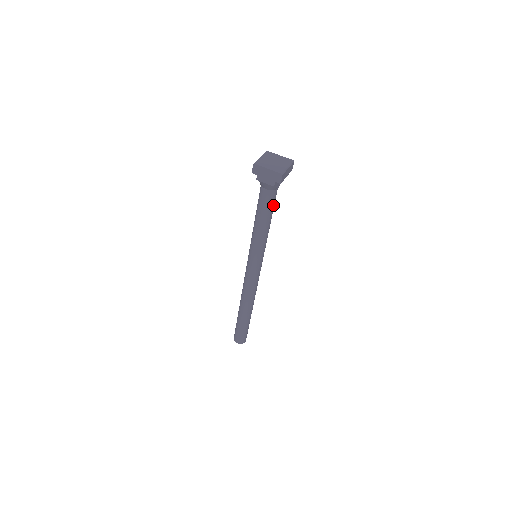
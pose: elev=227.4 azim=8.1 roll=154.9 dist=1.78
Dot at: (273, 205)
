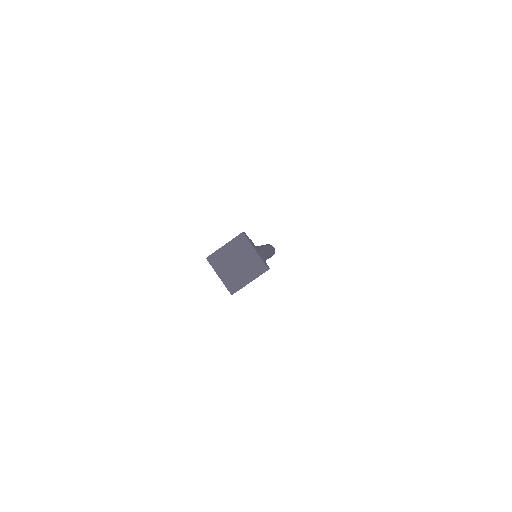
Dot at: occluded
